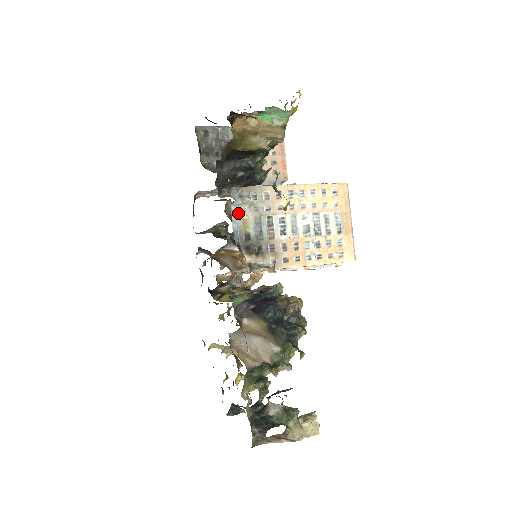
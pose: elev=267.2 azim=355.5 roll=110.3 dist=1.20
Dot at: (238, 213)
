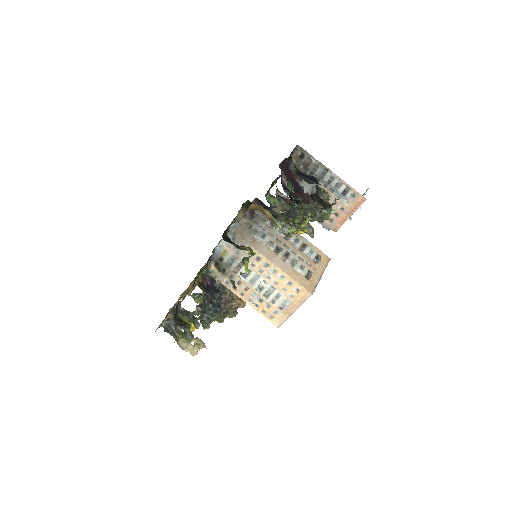
Dot at: (225, 245)
